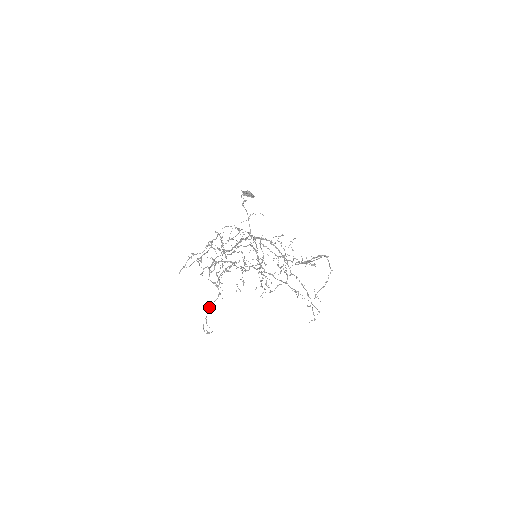
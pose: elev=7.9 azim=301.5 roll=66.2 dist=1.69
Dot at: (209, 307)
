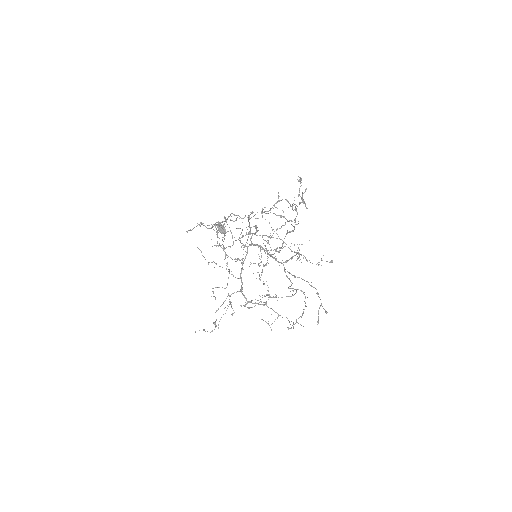
Dot at: occluded
